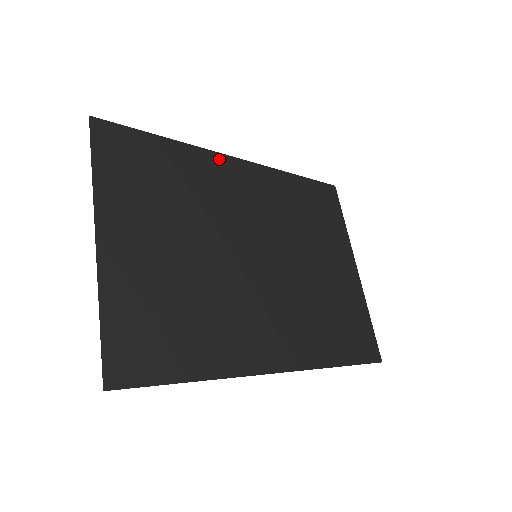
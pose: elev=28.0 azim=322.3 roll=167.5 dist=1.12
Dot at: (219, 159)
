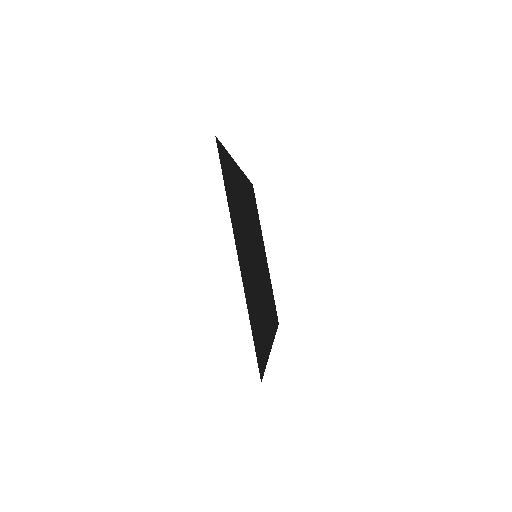
Dot at: (238, 170)
